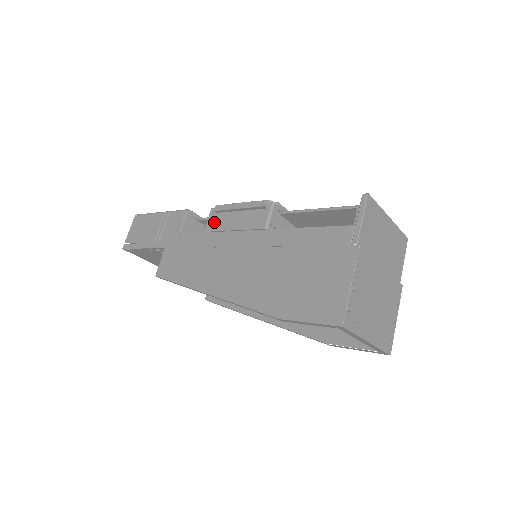
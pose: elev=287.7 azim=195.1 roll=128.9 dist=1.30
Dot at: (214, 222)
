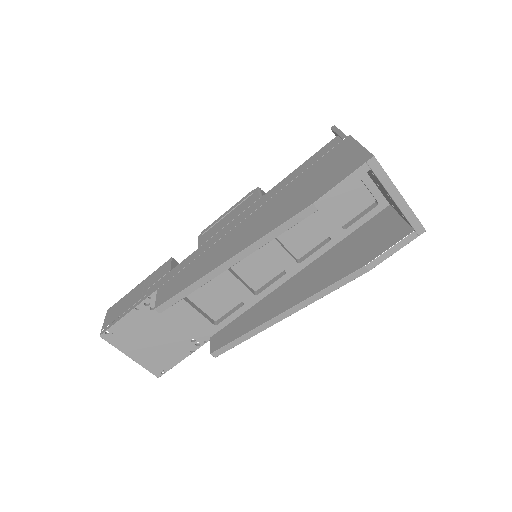
Dot at: (206, 236)
